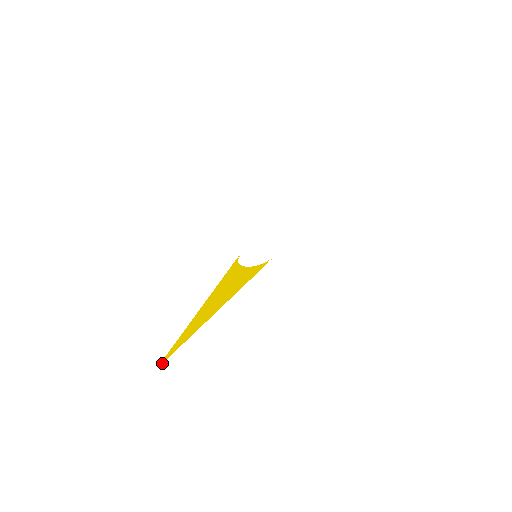
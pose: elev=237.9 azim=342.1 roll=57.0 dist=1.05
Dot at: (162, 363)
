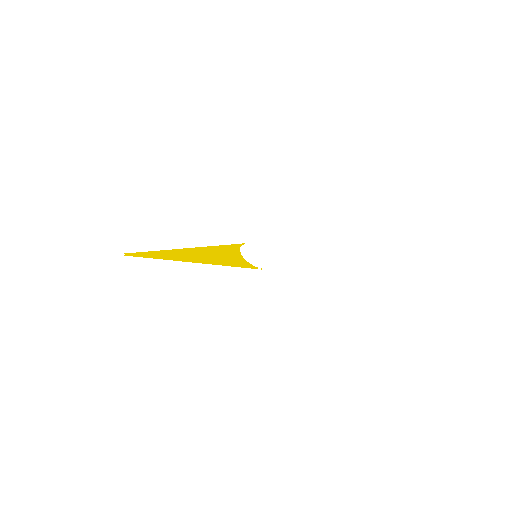
Dot at: occluded
